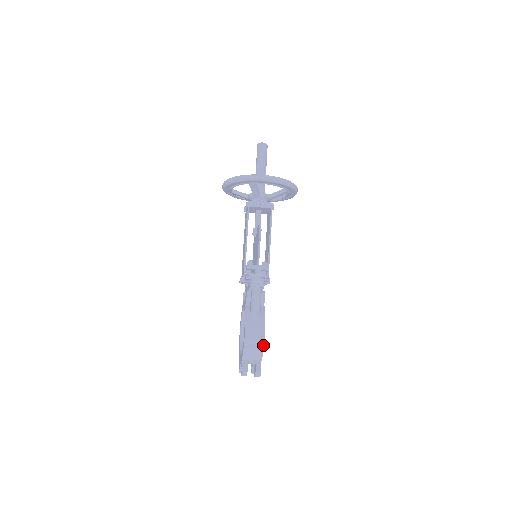
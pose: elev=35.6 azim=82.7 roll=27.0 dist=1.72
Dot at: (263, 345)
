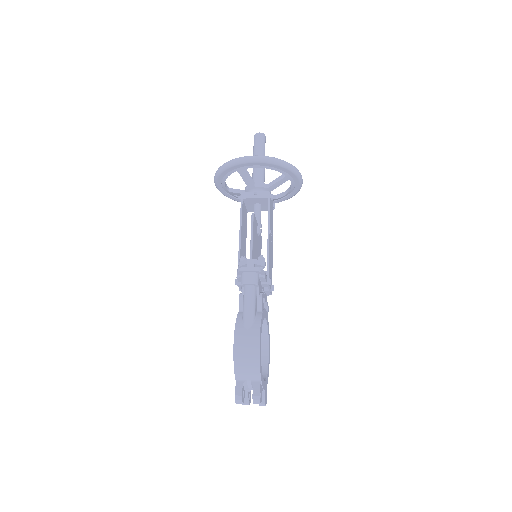
Dot at: (258, 357)
